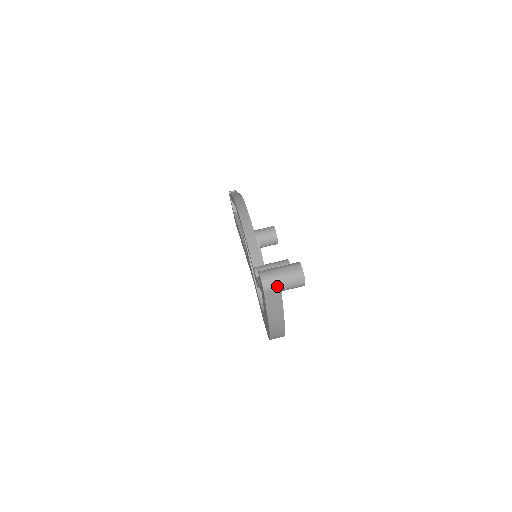
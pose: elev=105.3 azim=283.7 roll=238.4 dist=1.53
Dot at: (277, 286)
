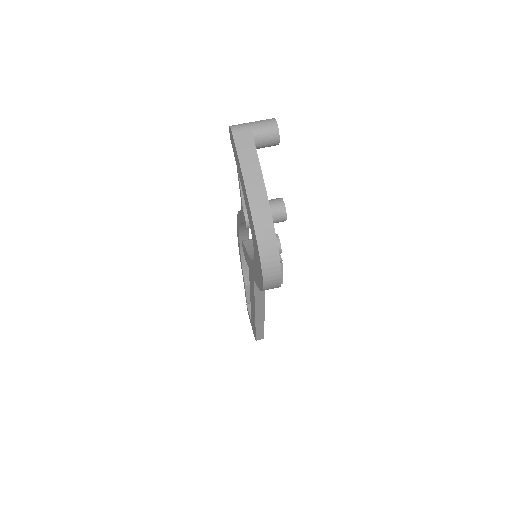
Dot at: (246, 126)
